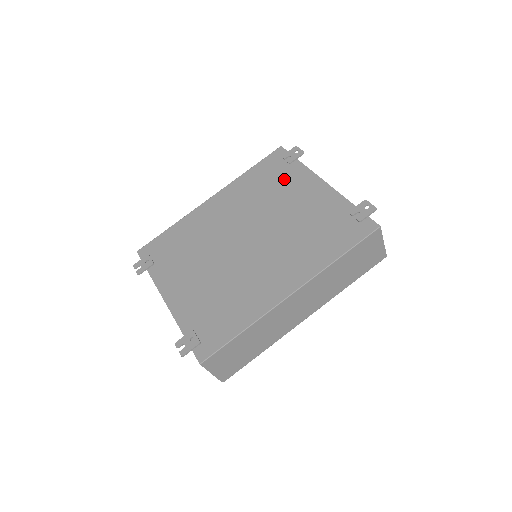
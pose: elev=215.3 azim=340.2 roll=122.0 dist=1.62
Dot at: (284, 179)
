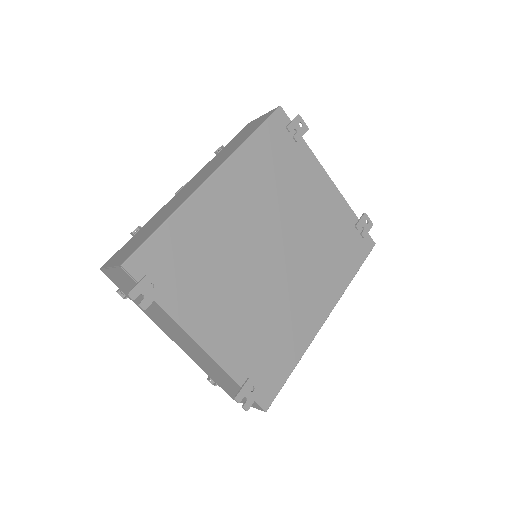
Dot at: (295, 166)
